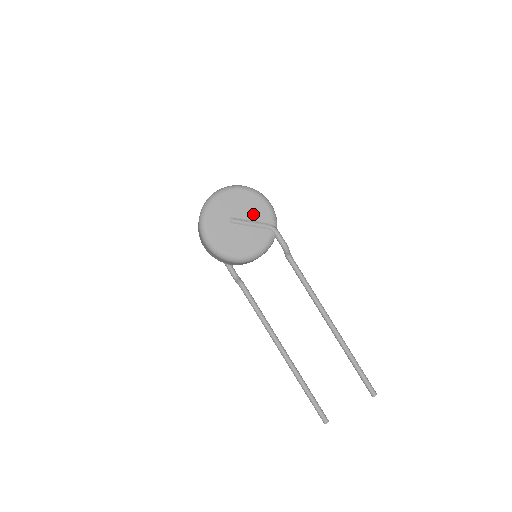
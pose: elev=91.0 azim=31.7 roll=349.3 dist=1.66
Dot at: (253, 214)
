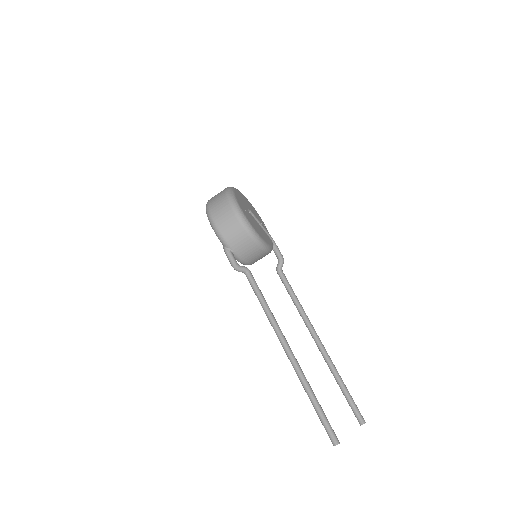
Dot at: occluded
